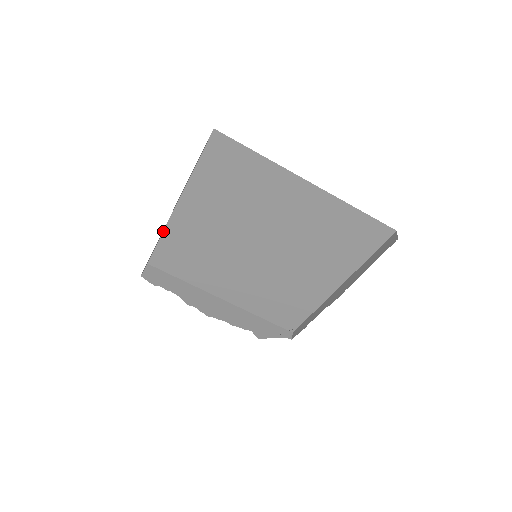
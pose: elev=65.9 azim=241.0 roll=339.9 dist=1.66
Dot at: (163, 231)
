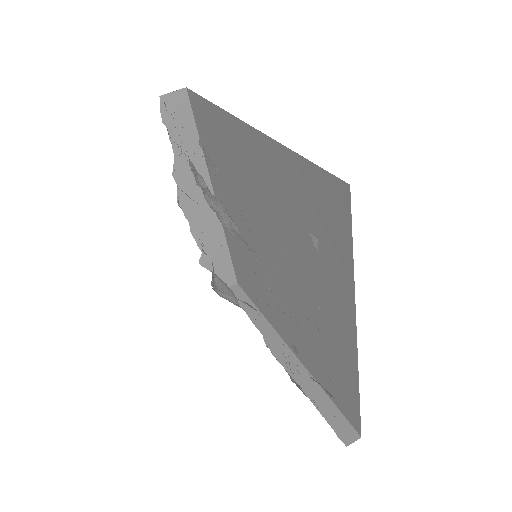
Dot at: occluded
